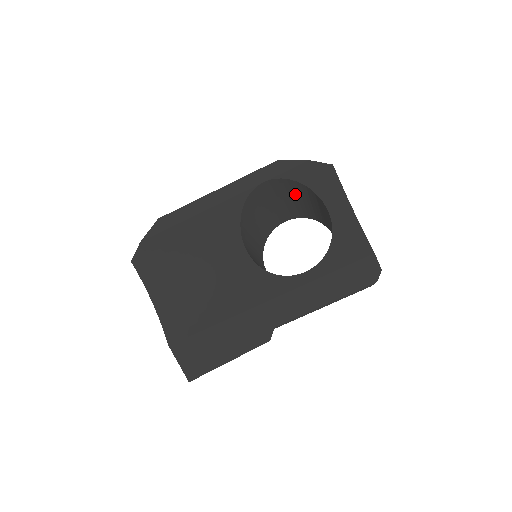
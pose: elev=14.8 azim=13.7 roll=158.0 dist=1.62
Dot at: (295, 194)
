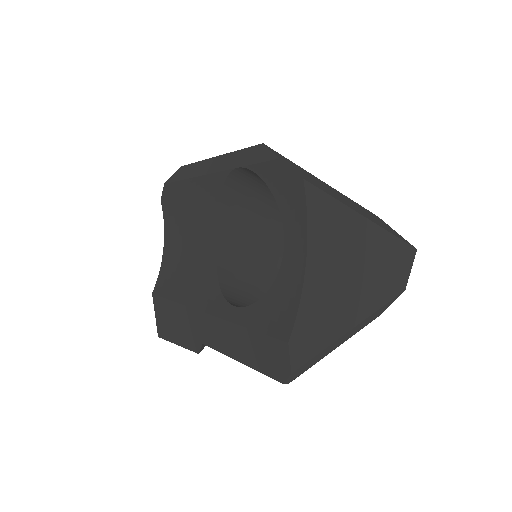
Dot at: occluded
